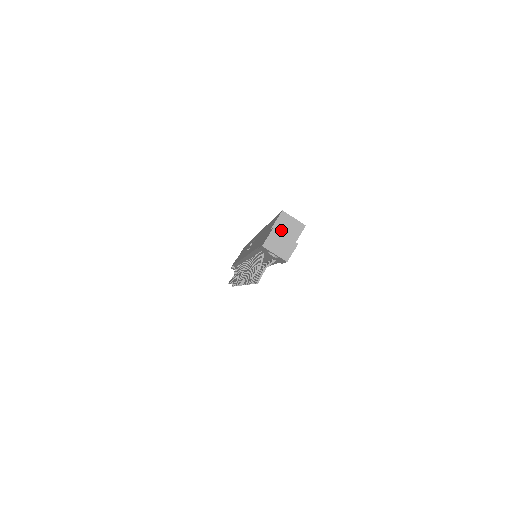
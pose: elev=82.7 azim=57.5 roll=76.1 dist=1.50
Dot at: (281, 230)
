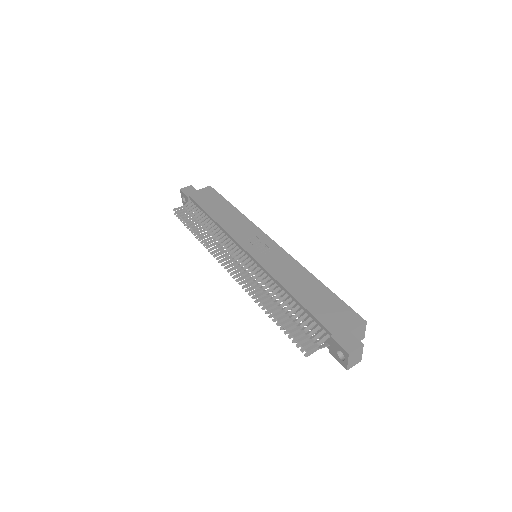
Dot at: (354, 334)
